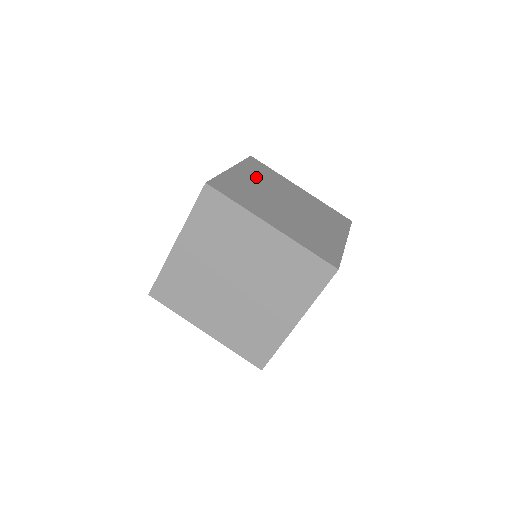
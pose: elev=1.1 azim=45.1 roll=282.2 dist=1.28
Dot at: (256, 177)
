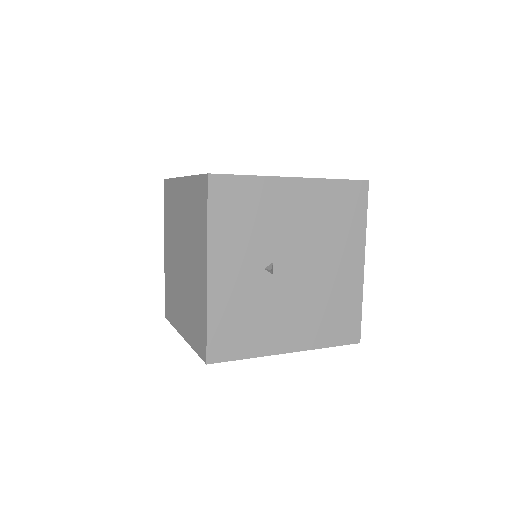
Dot at: occluded
